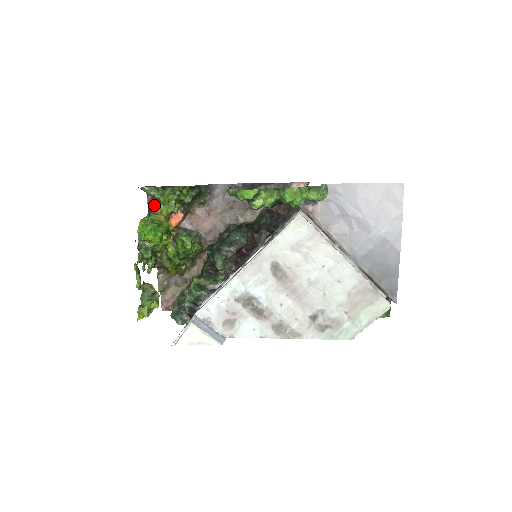
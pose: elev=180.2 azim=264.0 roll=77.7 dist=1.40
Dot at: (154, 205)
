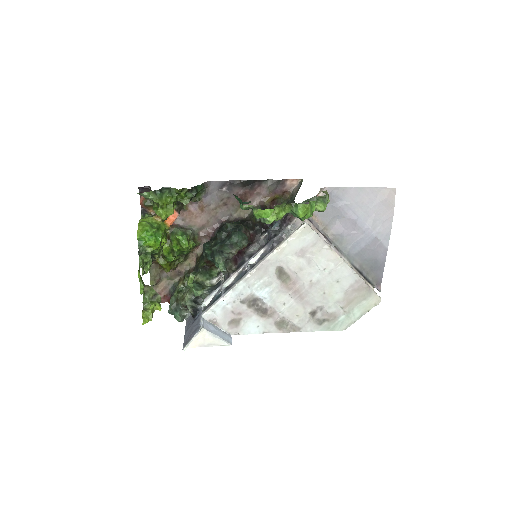
Dot at: (148, 206)
